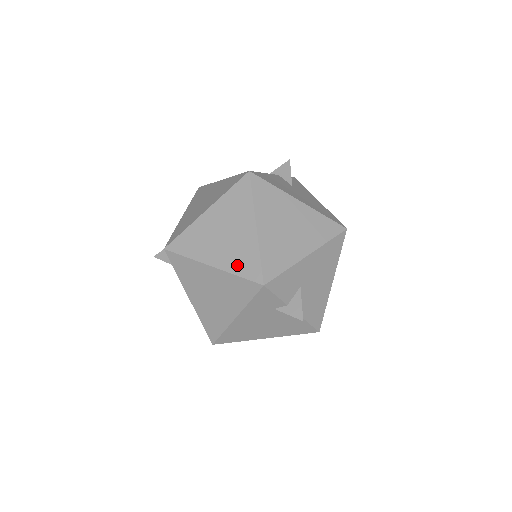
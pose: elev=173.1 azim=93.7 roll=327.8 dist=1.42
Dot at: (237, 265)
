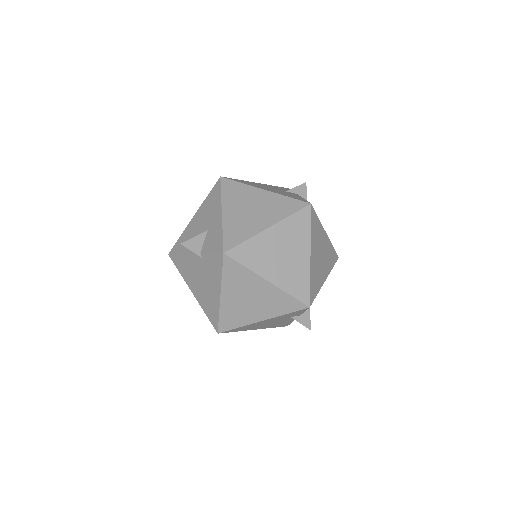
Dot at: (291, 286)
